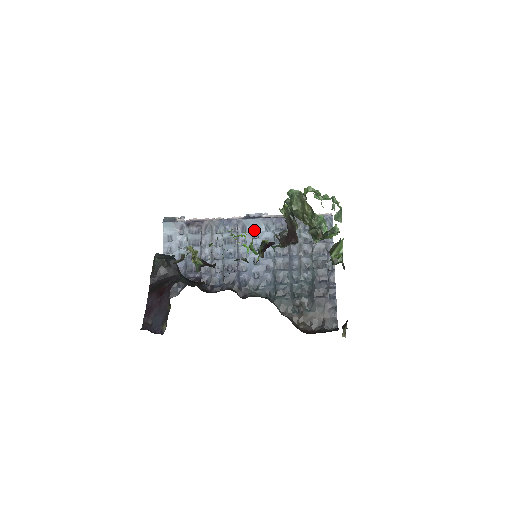
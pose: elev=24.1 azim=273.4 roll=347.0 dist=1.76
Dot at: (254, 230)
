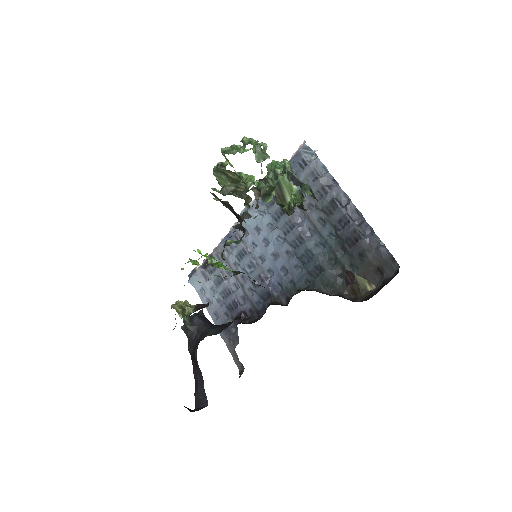
Dot at: (253, 226)
